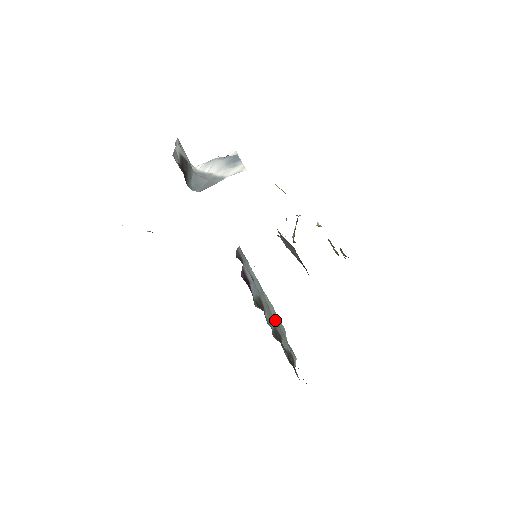
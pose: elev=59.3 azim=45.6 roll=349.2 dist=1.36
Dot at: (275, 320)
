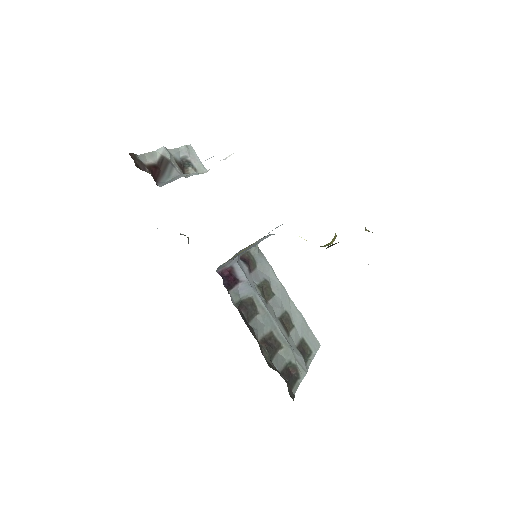
Dot at: (299, 331)
